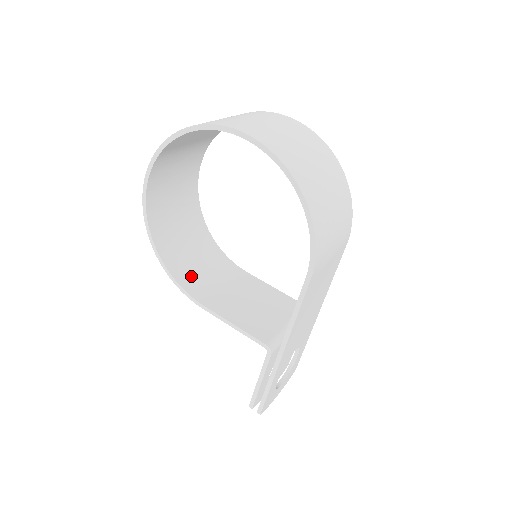
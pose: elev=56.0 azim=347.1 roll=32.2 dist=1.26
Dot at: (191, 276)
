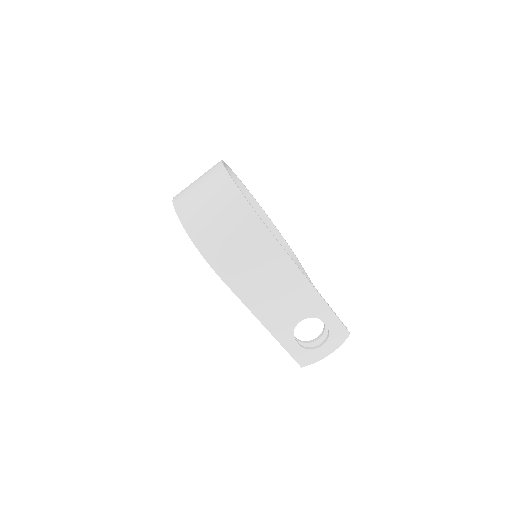
Dot at: occluded
